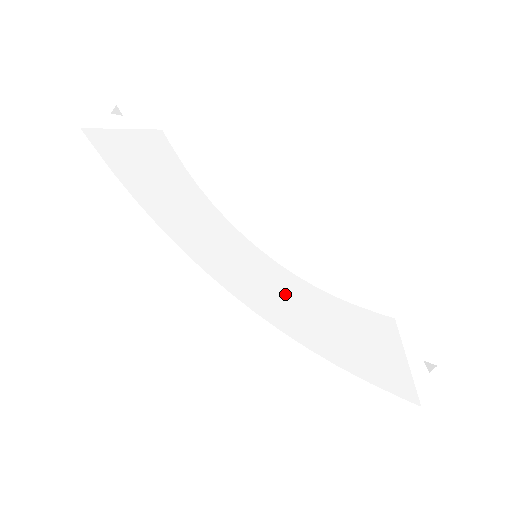
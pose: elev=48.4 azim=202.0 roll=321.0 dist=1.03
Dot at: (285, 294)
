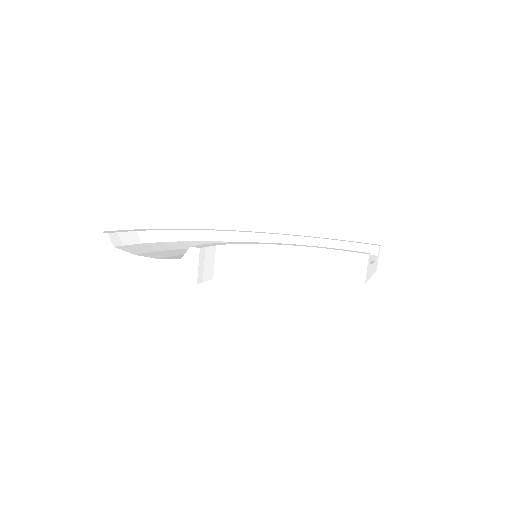
Dot at: occluded
